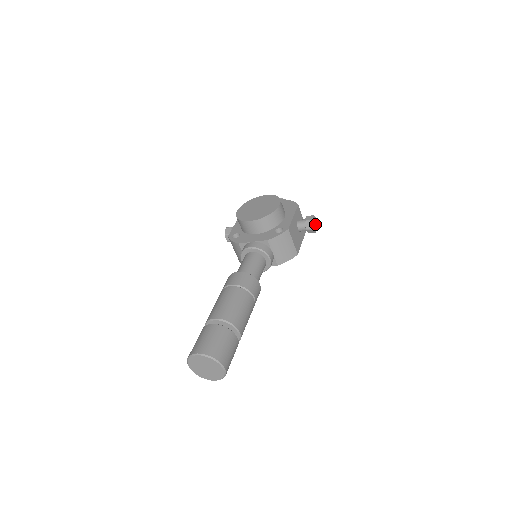
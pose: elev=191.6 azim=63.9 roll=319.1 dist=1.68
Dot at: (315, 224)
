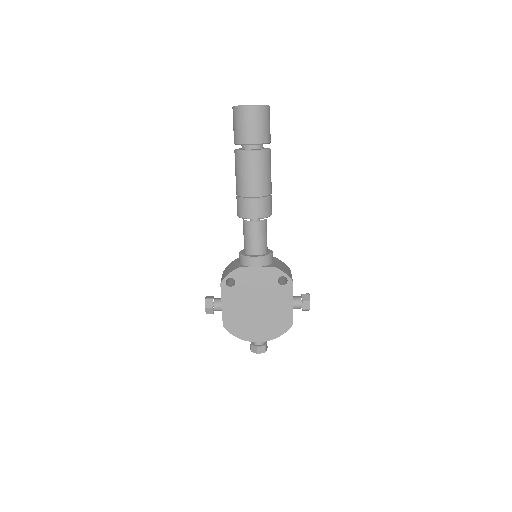
Dot at: occluded
